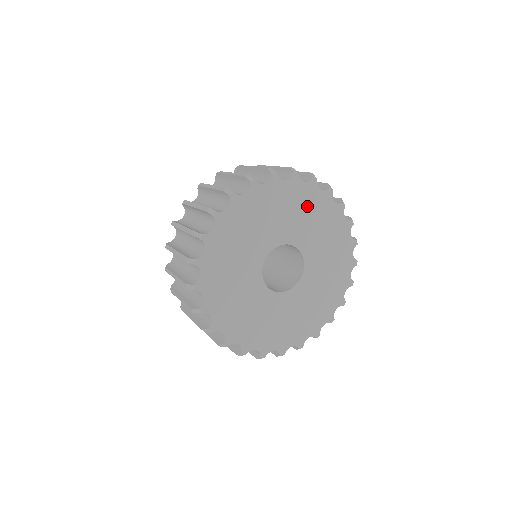
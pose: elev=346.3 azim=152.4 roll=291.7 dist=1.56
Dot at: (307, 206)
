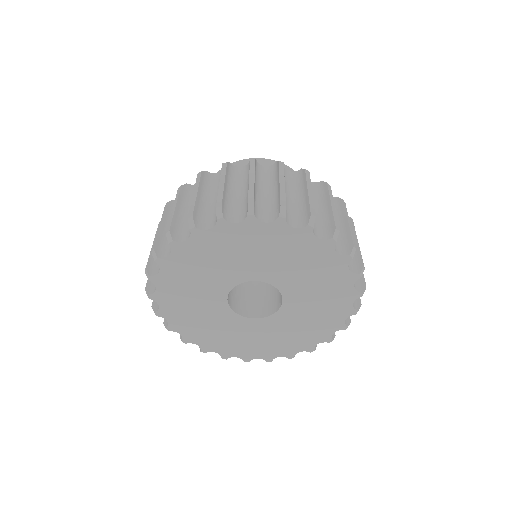
Dot at: (322, 272)
